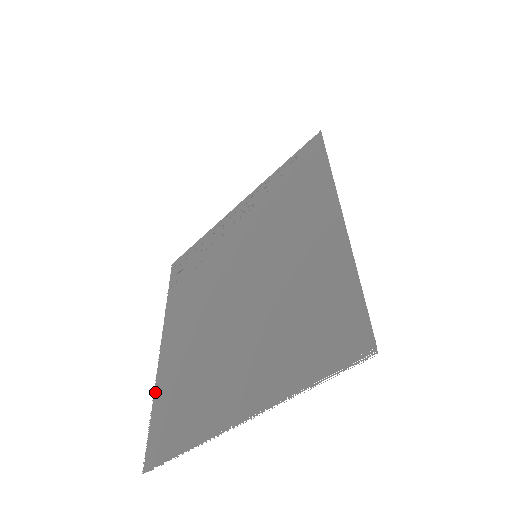
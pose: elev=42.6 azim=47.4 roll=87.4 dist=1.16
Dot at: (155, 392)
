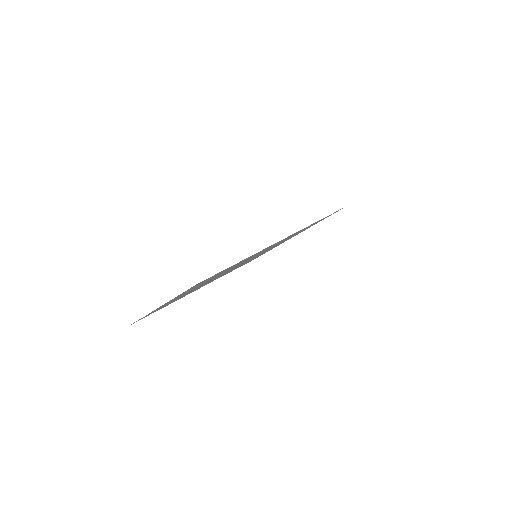
Dot at: occluded
